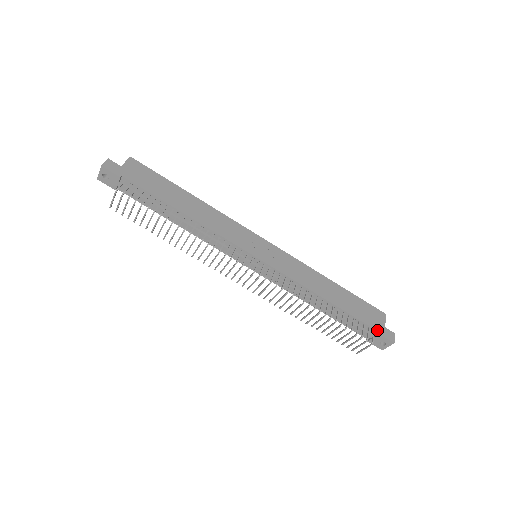
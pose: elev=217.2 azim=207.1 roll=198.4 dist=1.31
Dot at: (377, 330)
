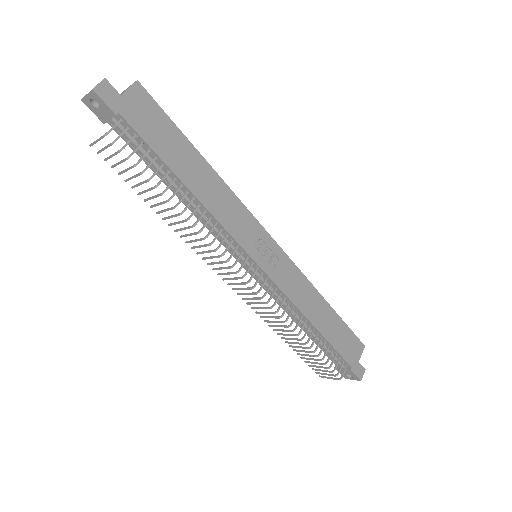
Dot at: (350, 365)
